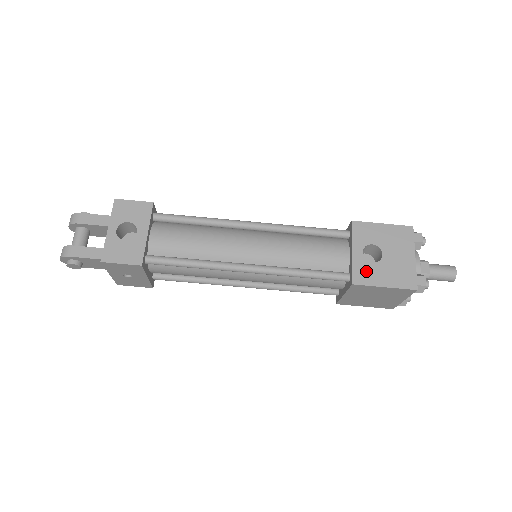
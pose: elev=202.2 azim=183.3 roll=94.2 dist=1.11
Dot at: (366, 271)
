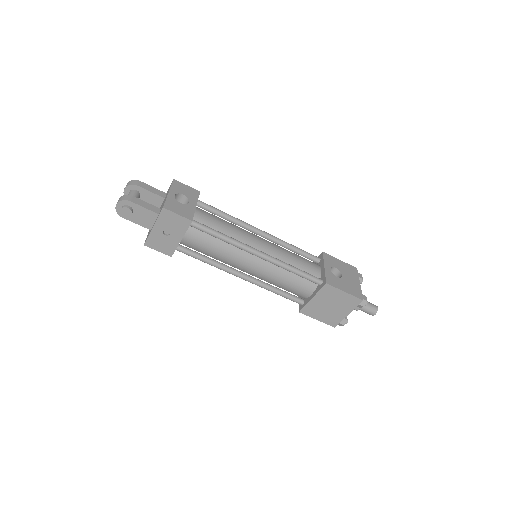
Dot at: (333, 280)
